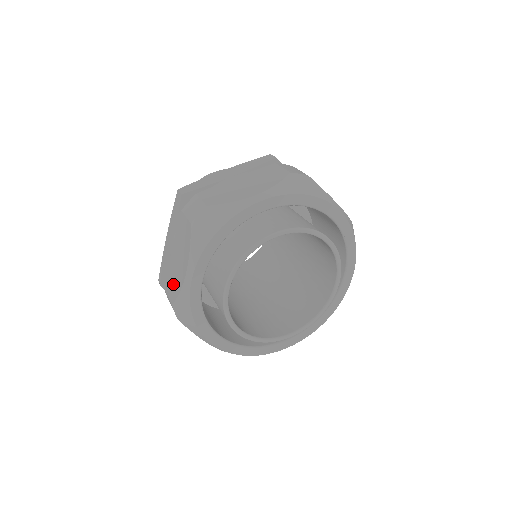
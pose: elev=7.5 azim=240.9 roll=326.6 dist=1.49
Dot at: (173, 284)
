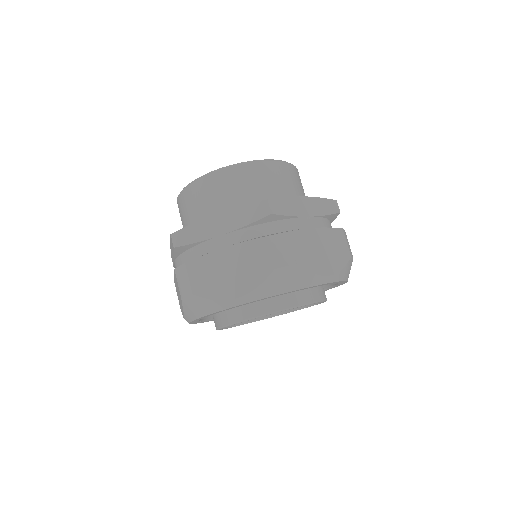
Dot at: occluded
